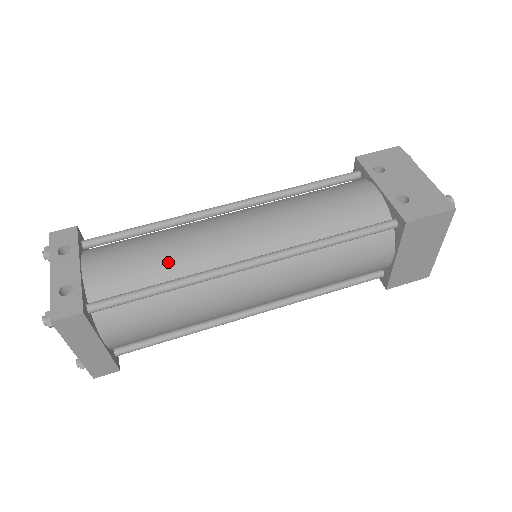
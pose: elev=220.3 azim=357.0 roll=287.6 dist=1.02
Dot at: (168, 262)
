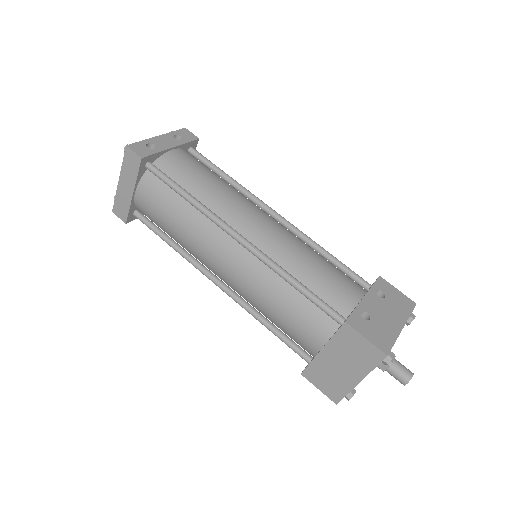
Dot at: (207, 191)
